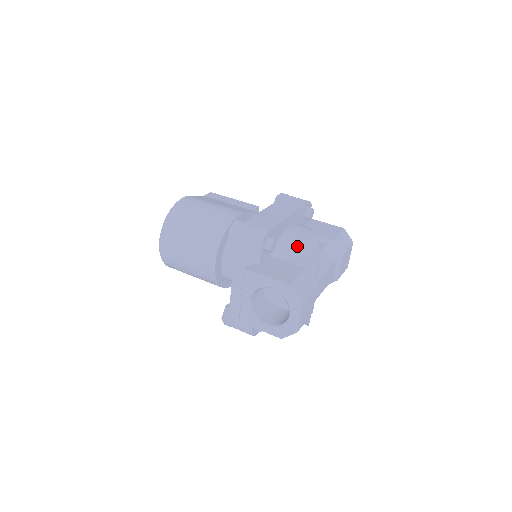
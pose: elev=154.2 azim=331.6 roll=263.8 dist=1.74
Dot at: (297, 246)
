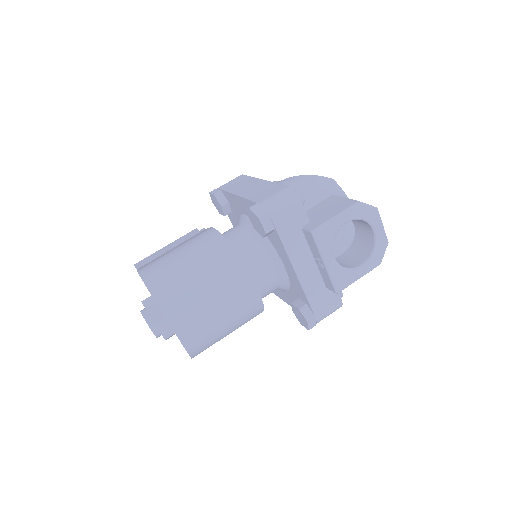
Dot at: (303, 190)
